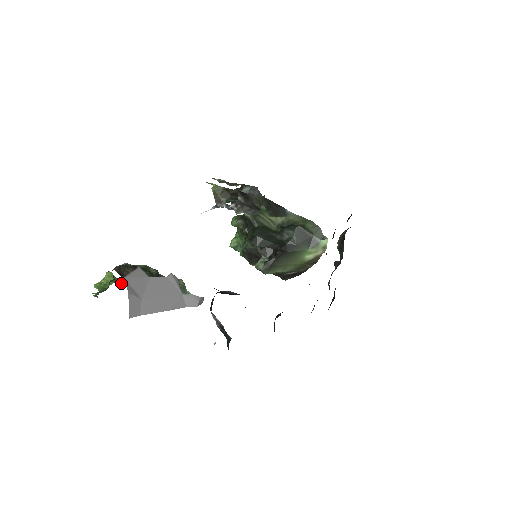
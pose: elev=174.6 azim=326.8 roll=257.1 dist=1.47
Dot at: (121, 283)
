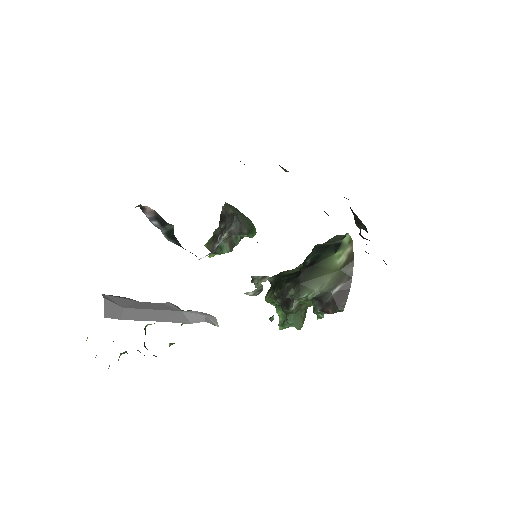
Dot at: occluded
